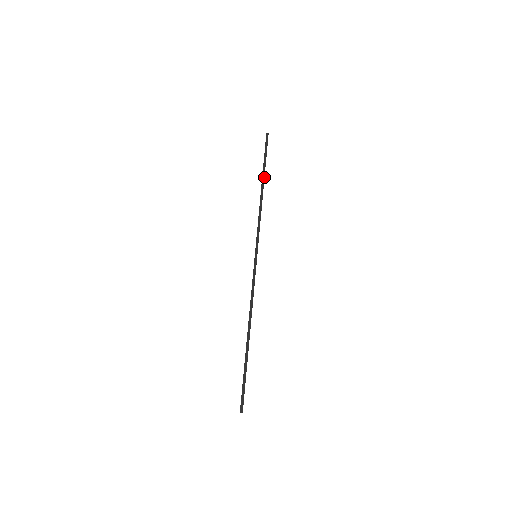
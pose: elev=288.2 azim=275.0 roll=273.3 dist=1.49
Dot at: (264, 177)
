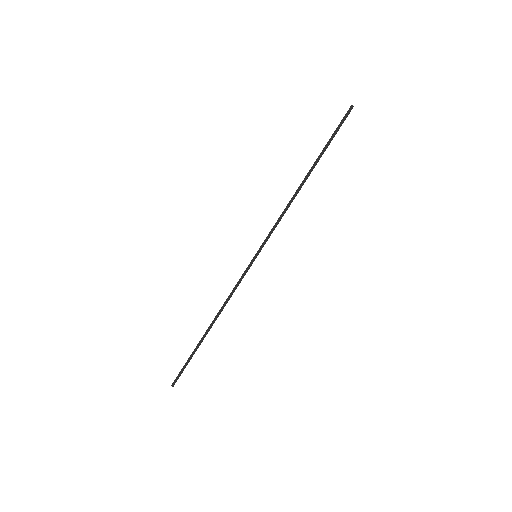
Dot at: (314, 166)
